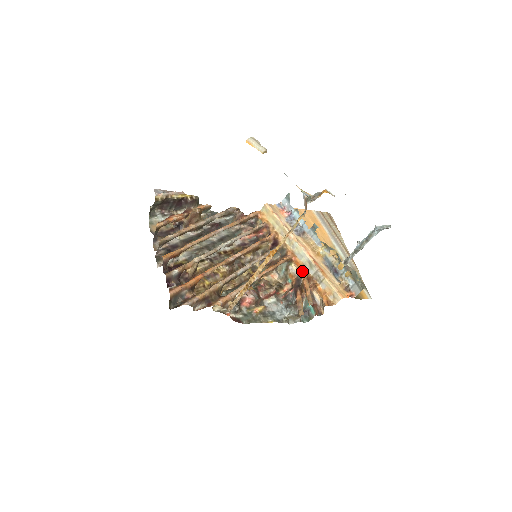
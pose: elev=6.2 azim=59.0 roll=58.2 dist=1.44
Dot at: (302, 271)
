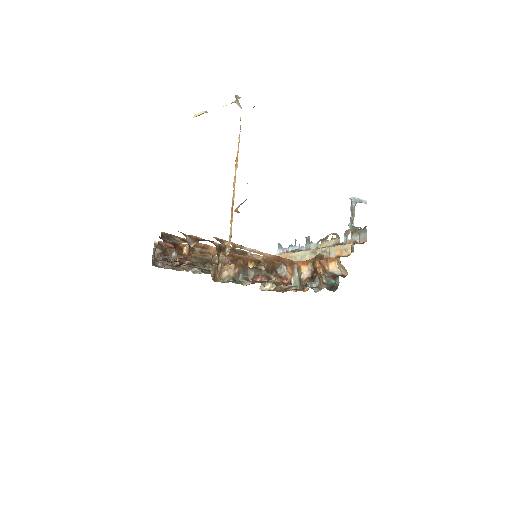
Dot at: (309, 261)
